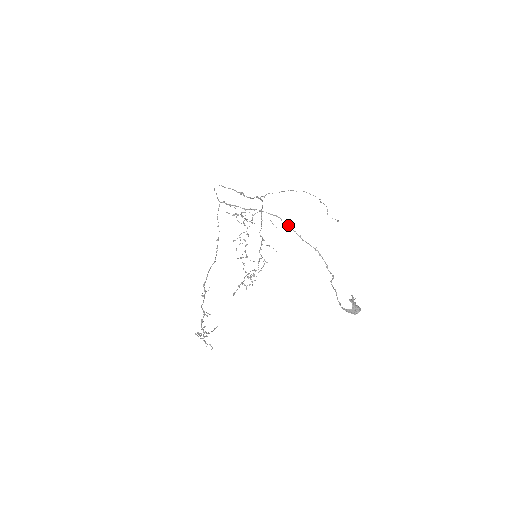
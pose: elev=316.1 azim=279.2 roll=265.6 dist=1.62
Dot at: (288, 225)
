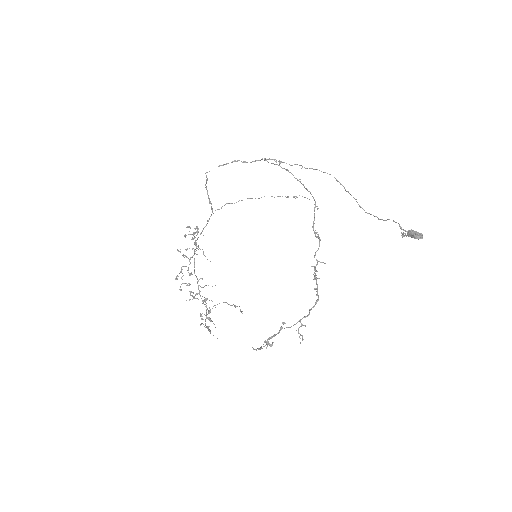
Dot at: (334, 177)
